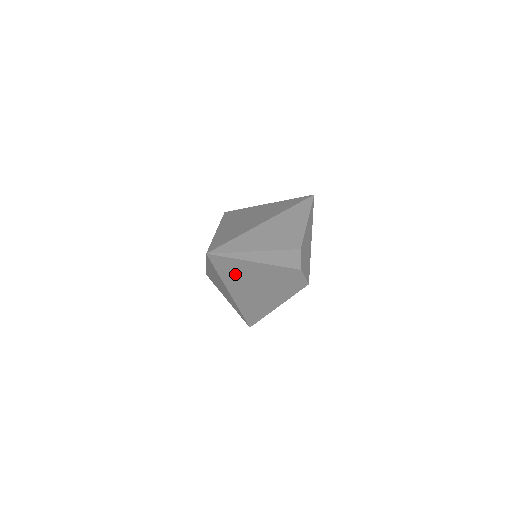
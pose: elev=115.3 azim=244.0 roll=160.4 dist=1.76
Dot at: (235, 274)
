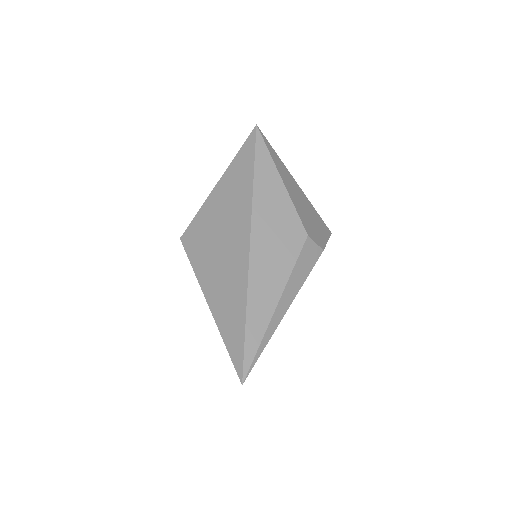
Dot at: occluded
